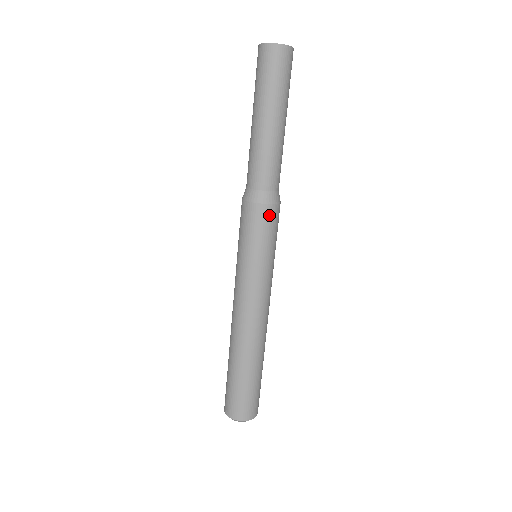
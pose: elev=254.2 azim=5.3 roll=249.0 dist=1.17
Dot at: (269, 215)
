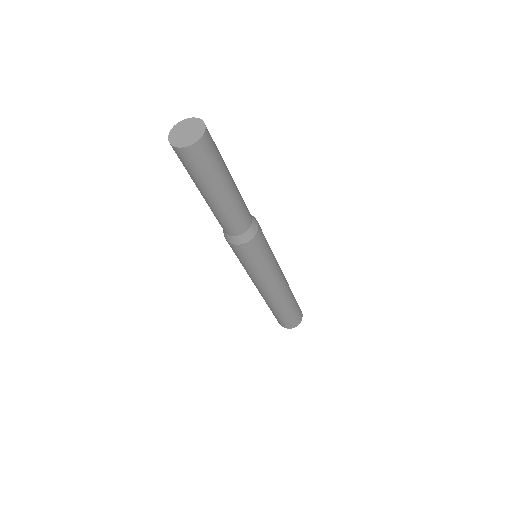
Dot at: (244, 249)
